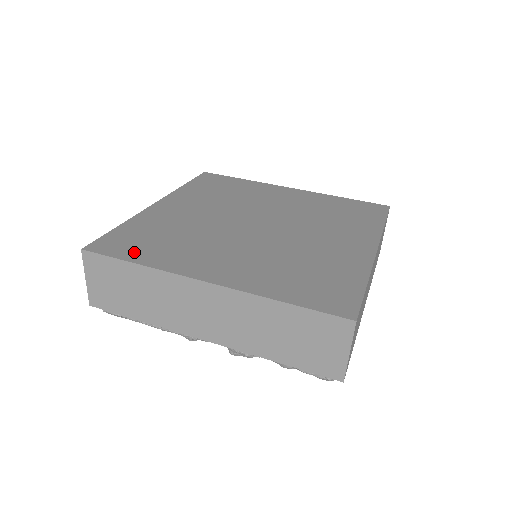
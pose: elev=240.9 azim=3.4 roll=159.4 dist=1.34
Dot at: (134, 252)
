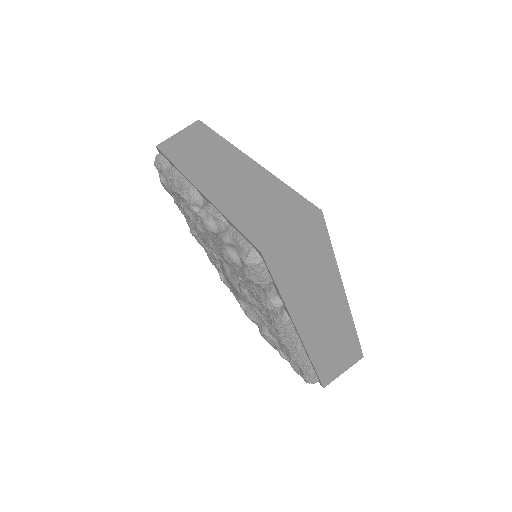
Dot at: occluded
